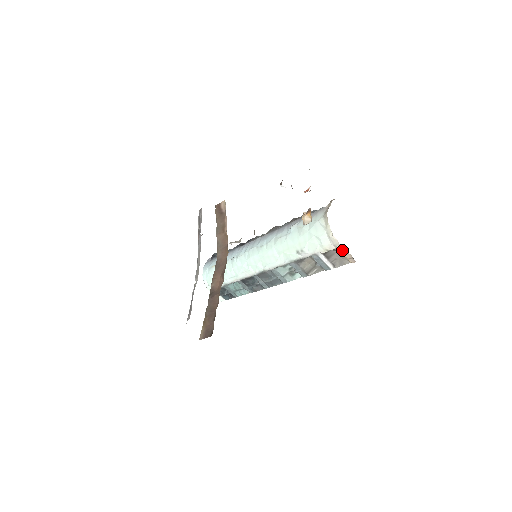
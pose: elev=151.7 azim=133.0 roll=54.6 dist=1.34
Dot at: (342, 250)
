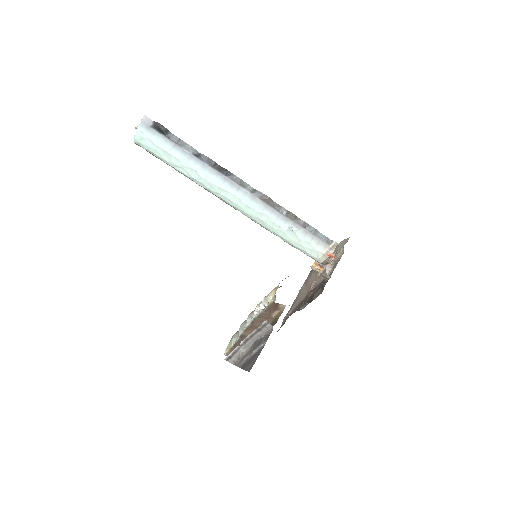
Dot at: occluded
